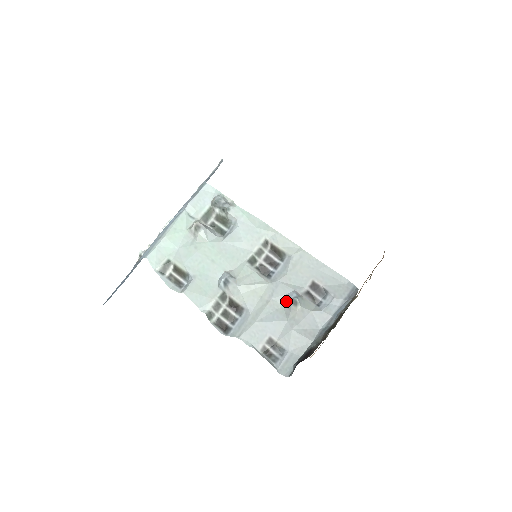
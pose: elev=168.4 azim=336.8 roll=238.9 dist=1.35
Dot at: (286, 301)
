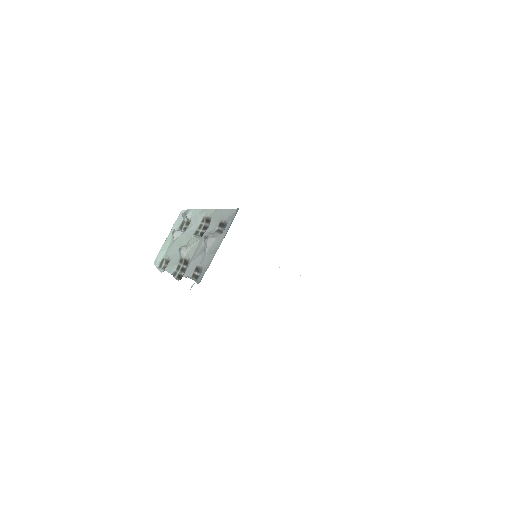
Dot at: (204, 241)
